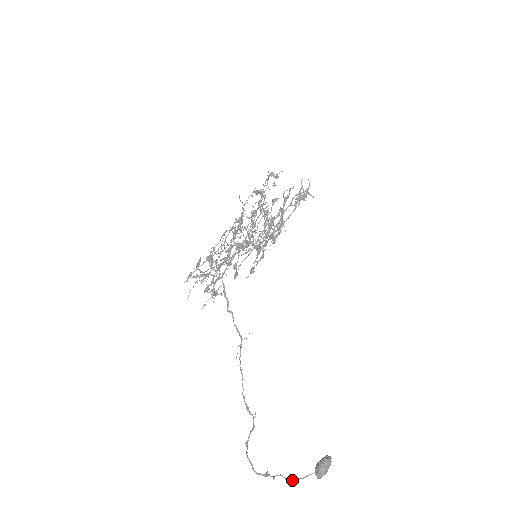
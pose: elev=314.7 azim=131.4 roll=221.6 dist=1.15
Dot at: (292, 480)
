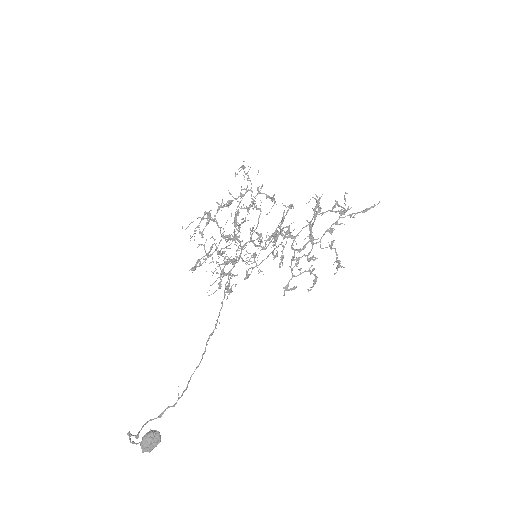
Dot at: occluded
